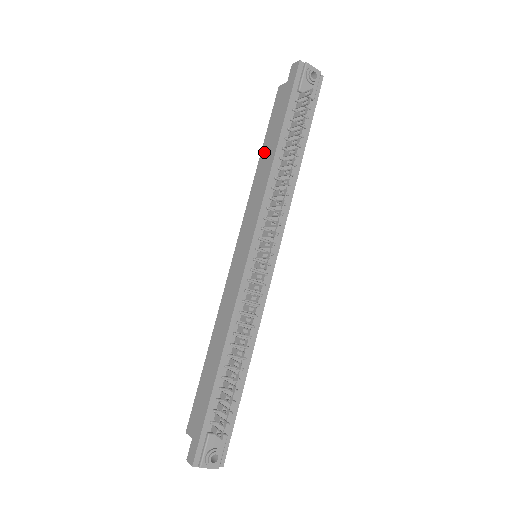
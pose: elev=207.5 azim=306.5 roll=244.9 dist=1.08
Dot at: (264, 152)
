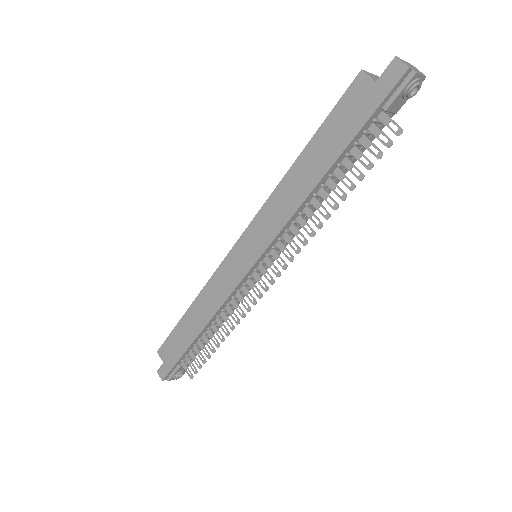
Dot at: (305, 160)
